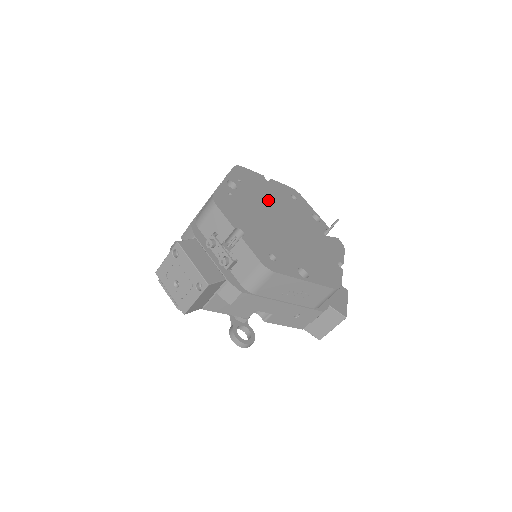
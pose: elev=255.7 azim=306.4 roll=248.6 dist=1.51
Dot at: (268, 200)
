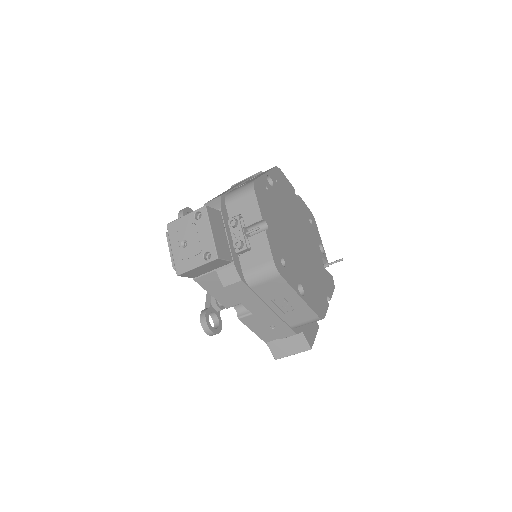
Dot at: (292, 211)
